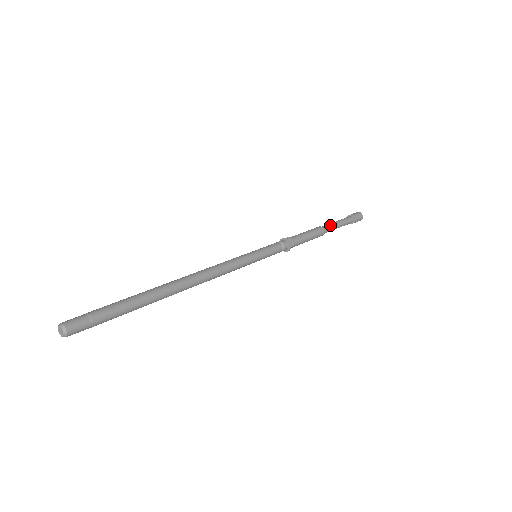
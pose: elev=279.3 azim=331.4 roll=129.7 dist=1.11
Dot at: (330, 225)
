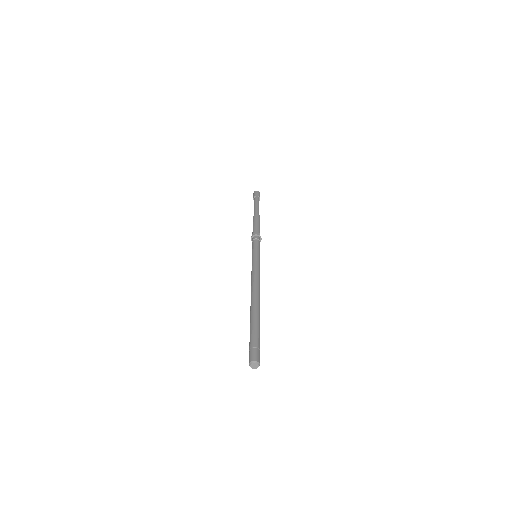
Dot at: (255, 210)
